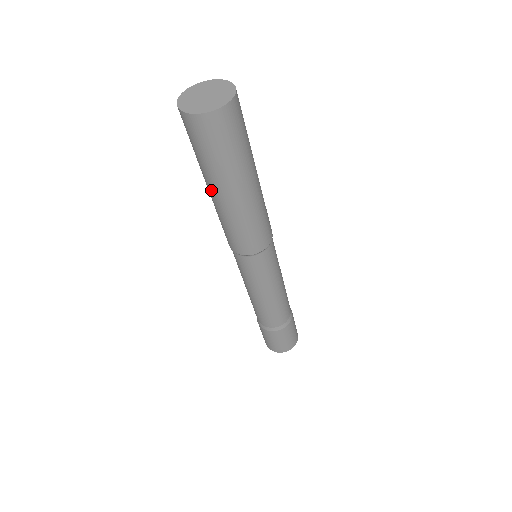
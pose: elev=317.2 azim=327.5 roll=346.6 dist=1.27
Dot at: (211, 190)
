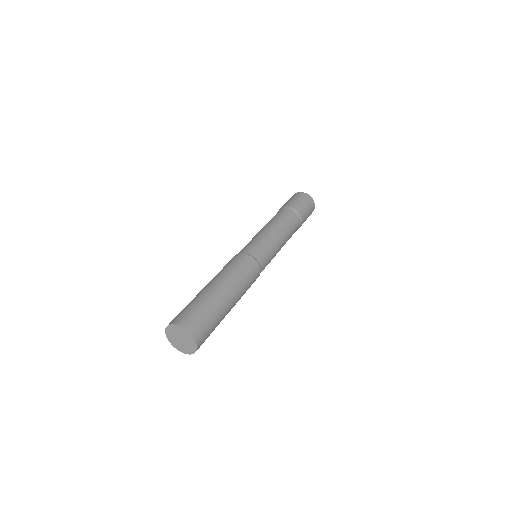
Dot at: occluded
